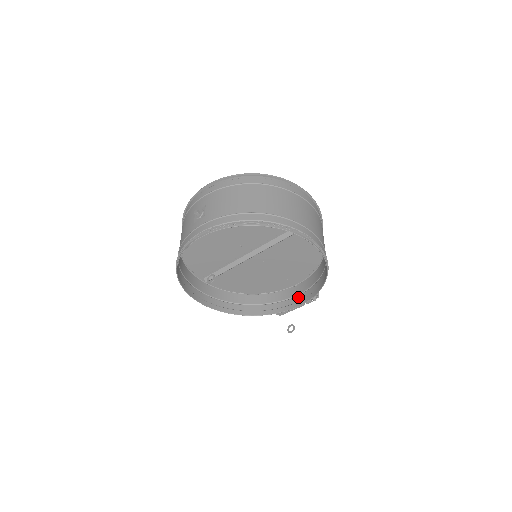
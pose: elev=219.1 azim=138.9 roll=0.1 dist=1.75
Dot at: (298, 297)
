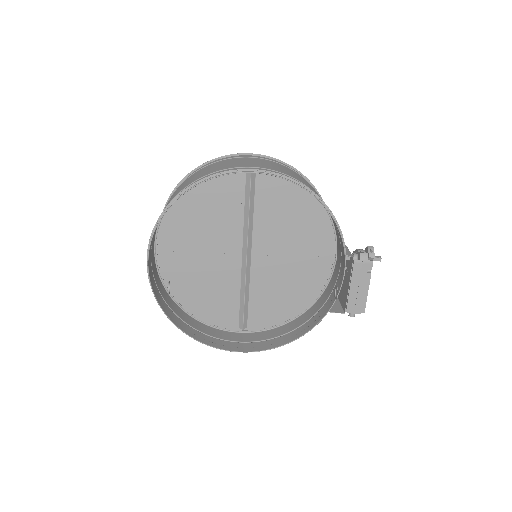
Dot at: (341, 264)
